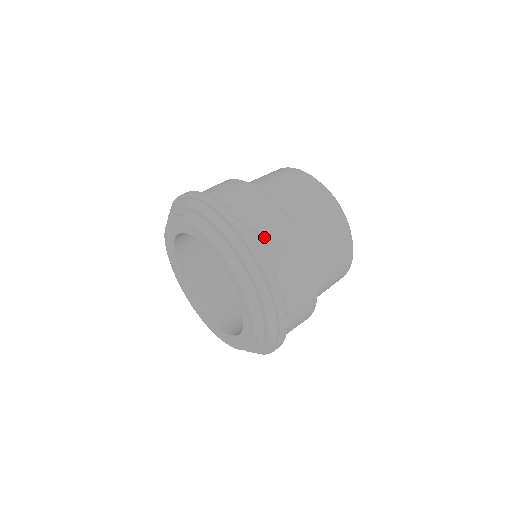
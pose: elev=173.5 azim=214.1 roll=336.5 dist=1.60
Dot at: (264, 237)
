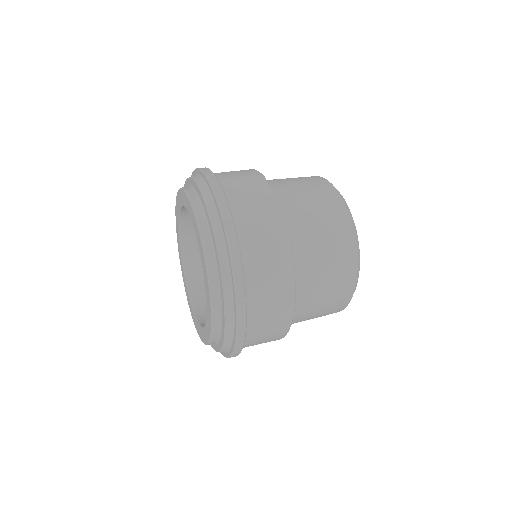
Dot at: (224, 175)
